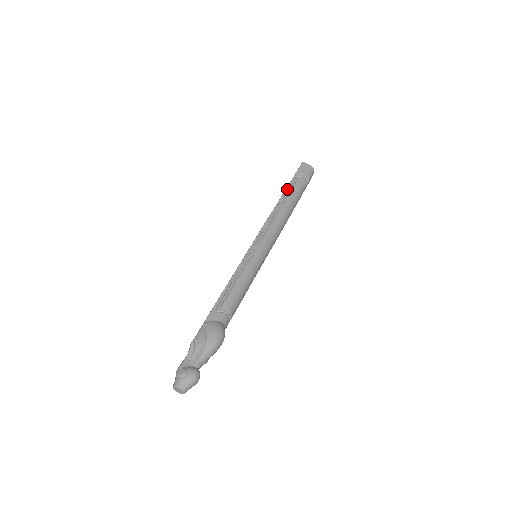
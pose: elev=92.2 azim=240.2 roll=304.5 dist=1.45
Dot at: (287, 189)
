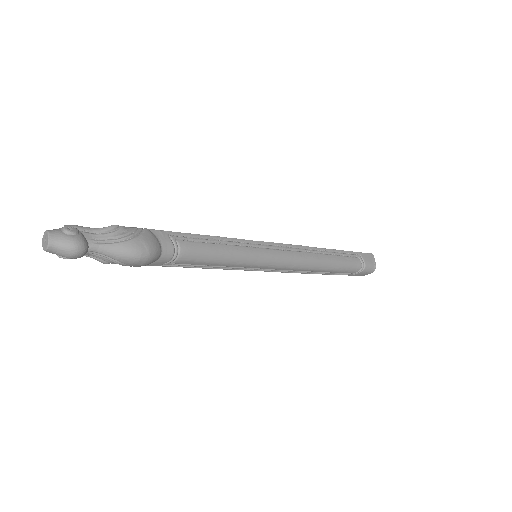
Dot at: (339, 251)
